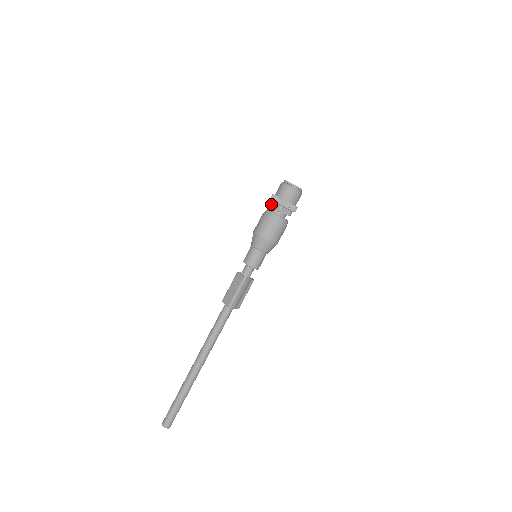
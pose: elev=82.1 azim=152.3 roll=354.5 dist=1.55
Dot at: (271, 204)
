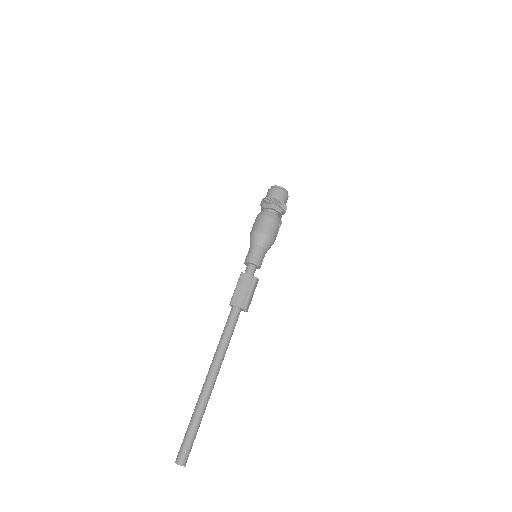
Dot at: occluded
